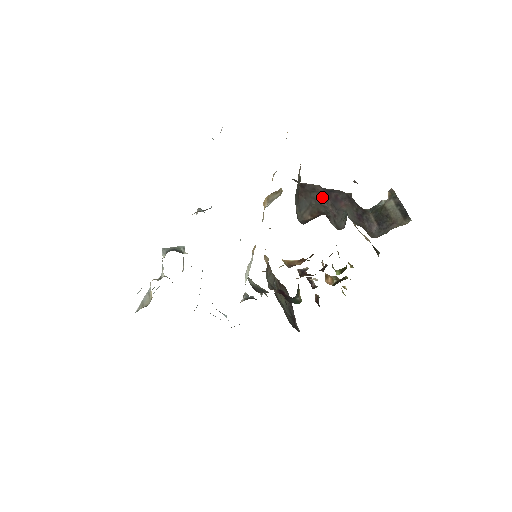
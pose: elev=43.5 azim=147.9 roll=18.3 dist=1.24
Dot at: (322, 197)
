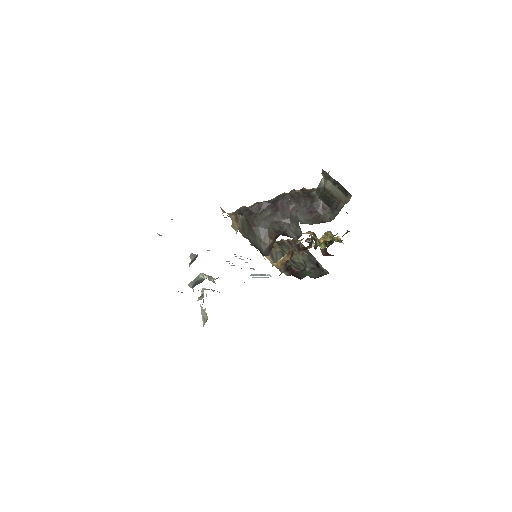
Dot at: (271, 214)
